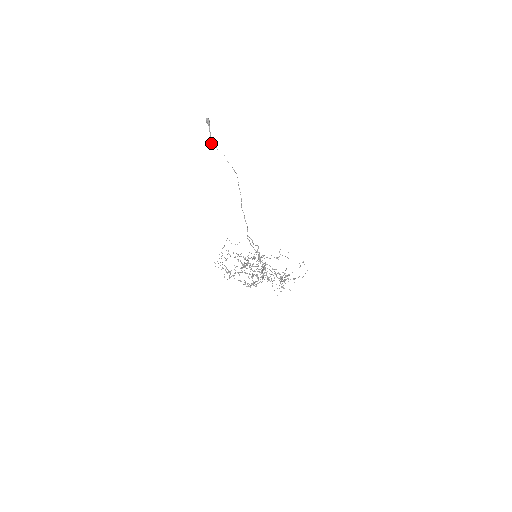
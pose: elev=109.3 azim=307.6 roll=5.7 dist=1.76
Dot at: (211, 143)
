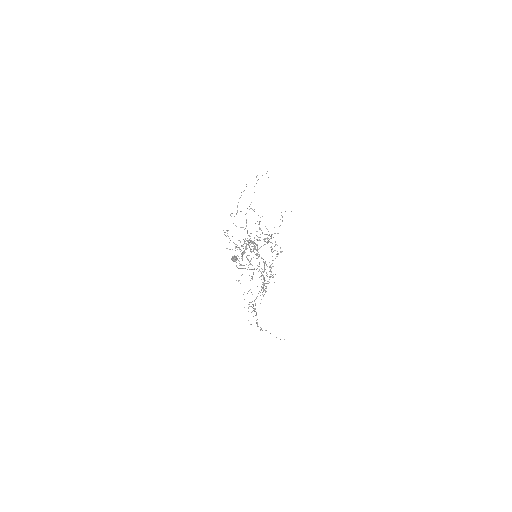
Dot at: (238, 268)
